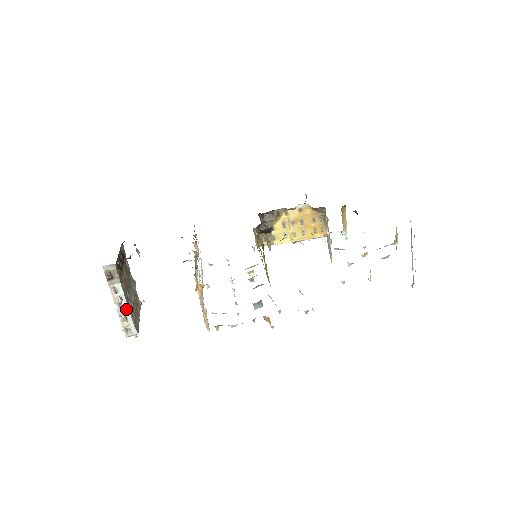
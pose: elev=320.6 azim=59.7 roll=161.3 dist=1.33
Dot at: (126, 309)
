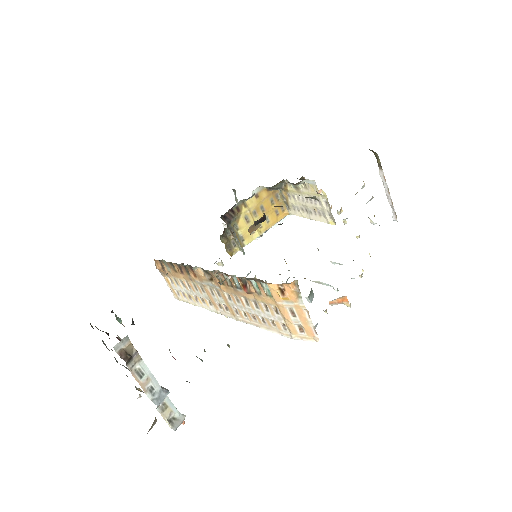
Dot at: (161, 392)
